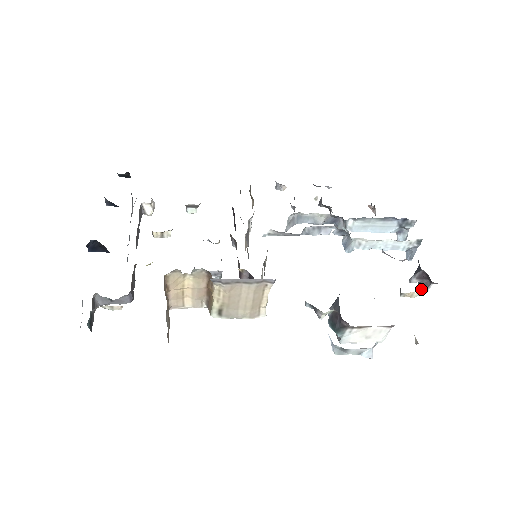
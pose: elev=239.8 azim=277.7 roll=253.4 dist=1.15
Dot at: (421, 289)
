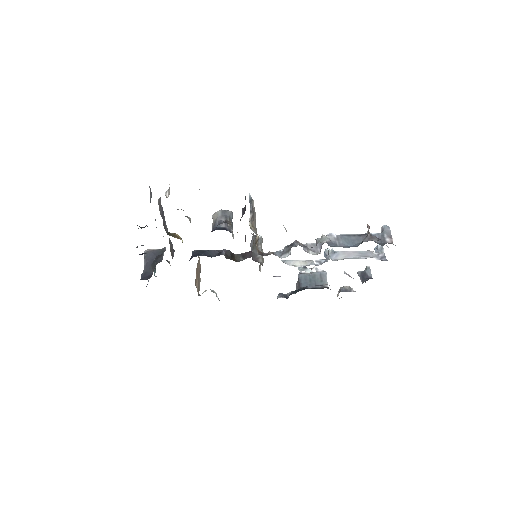
Dot at: occluded
